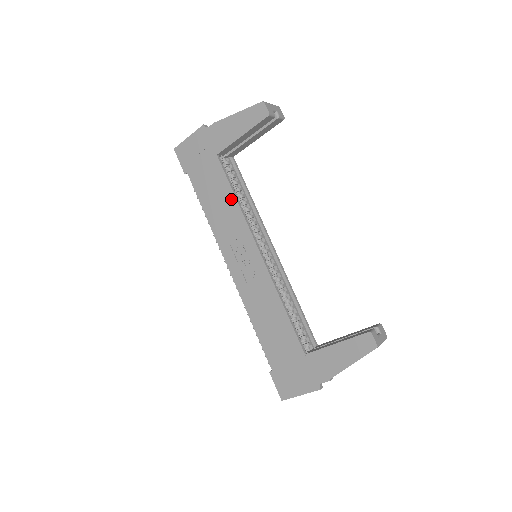
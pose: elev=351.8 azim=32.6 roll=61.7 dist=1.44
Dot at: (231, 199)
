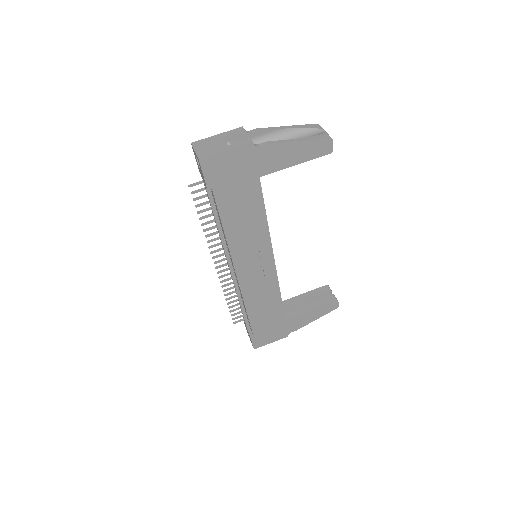
Dot at: (261, 219)
